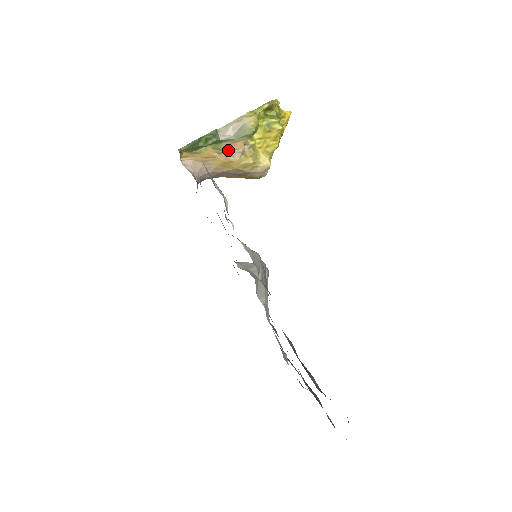
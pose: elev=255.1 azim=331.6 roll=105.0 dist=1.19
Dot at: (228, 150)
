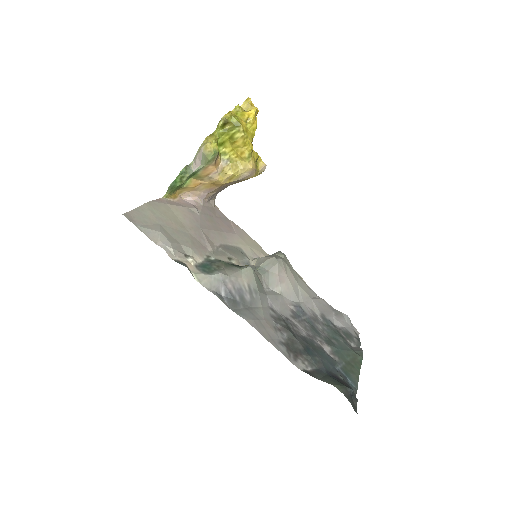
Dot at: (206, 175)
